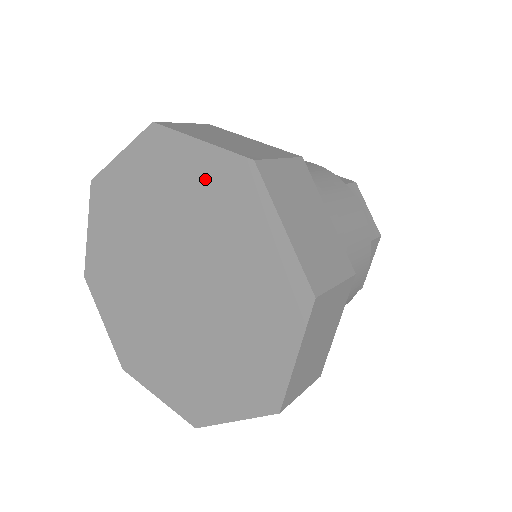
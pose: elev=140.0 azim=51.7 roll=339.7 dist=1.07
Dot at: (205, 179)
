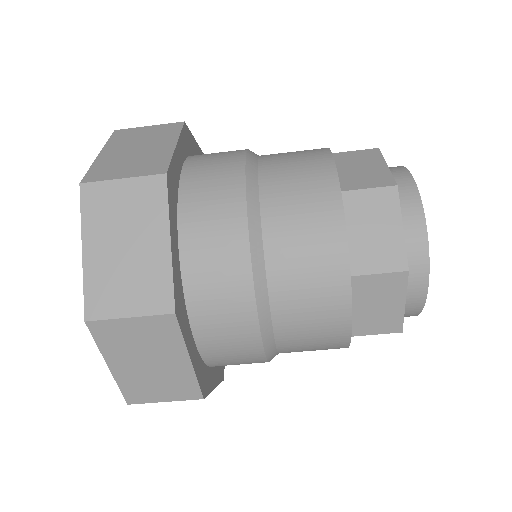
Dot at: occluded
